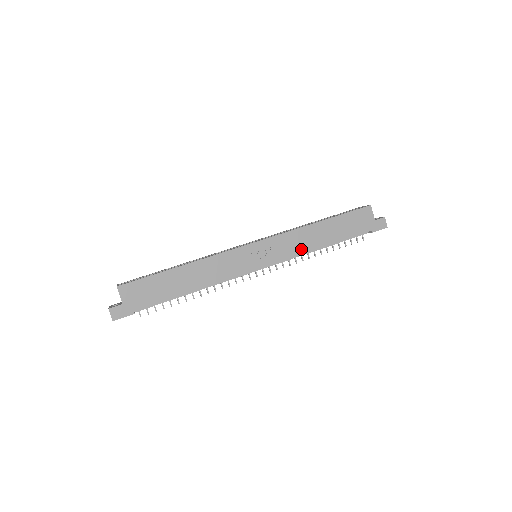
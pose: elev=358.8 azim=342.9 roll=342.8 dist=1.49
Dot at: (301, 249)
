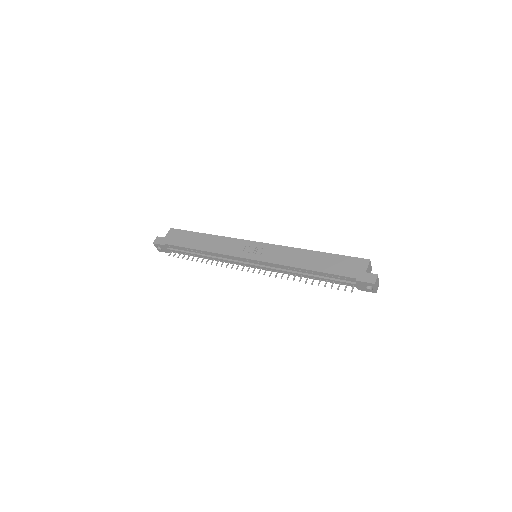
Dot at: (286, 262)
